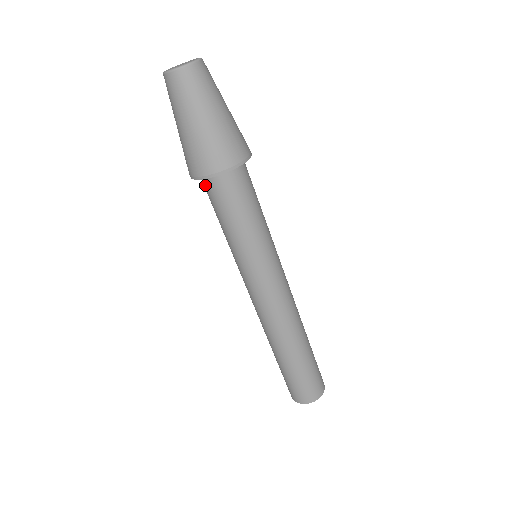
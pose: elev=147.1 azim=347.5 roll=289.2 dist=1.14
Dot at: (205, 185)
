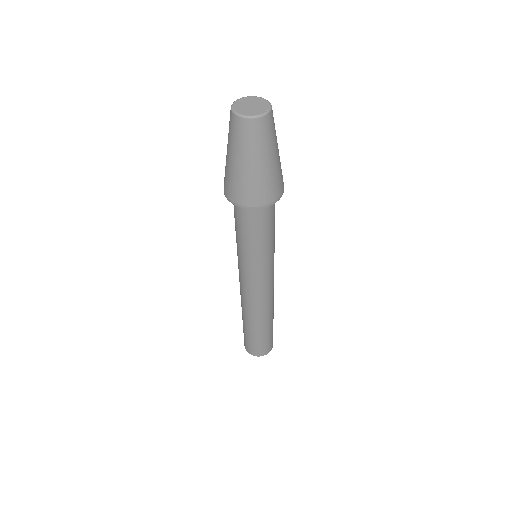
Dot at: (239, 207)
